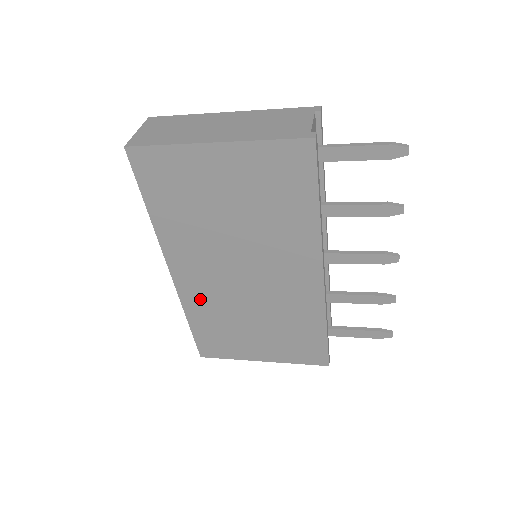
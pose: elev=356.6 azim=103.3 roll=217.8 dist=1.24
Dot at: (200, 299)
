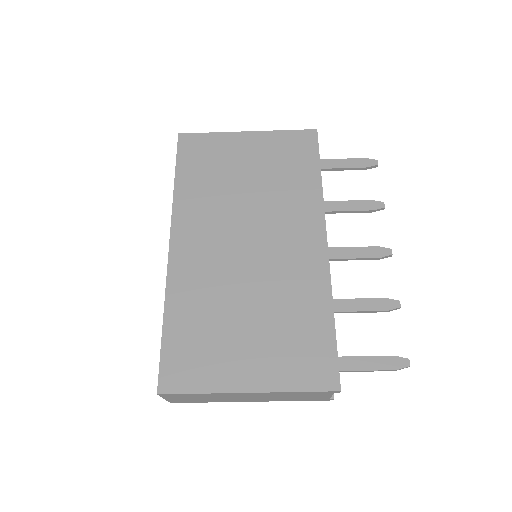
Dot at: (191, 280)
